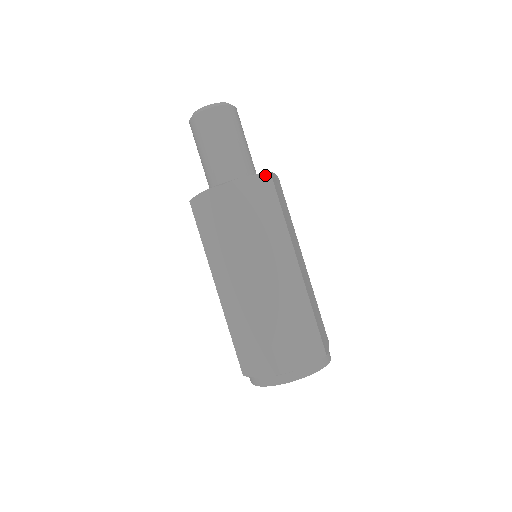
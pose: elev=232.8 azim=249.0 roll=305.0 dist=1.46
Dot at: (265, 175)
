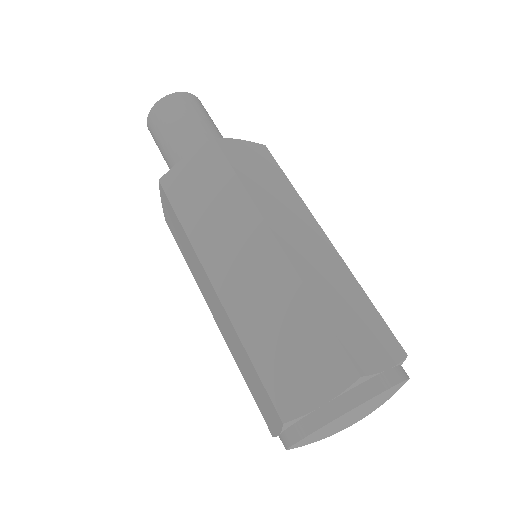
Dot at: (207, 144)
